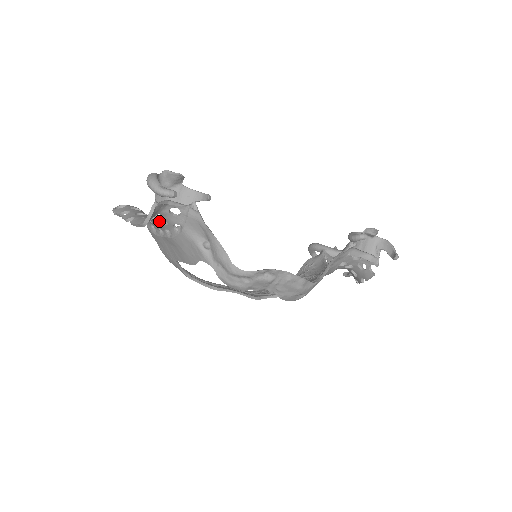
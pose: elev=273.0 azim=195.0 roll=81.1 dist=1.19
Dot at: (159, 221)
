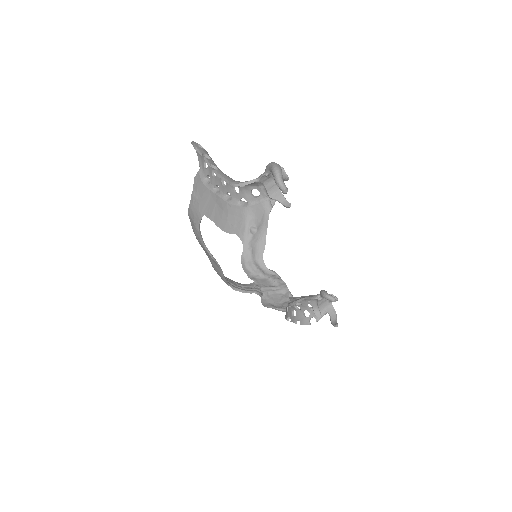
Dot at: (232, 186)
